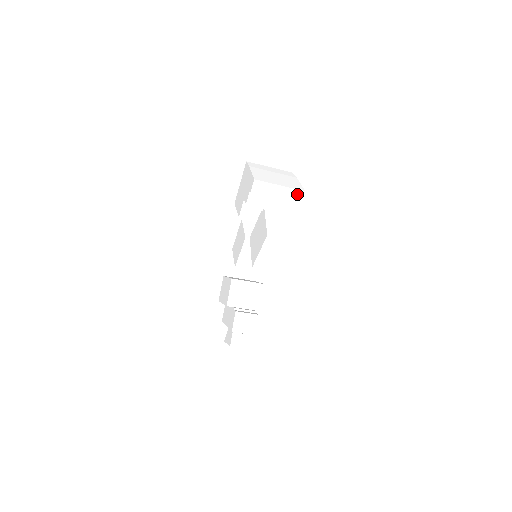
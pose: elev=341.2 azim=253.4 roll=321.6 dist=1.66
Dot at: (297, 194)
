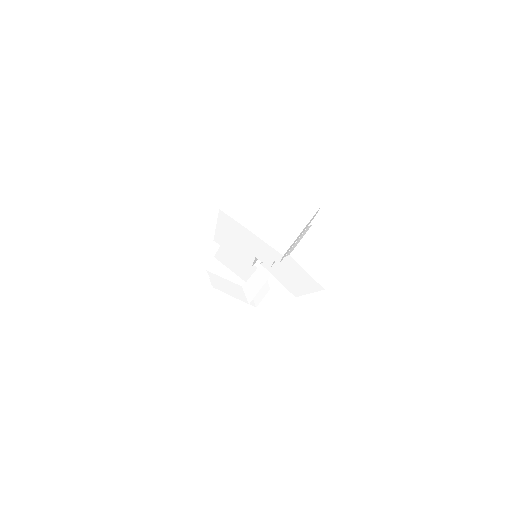
Dot at: (314, 216)
